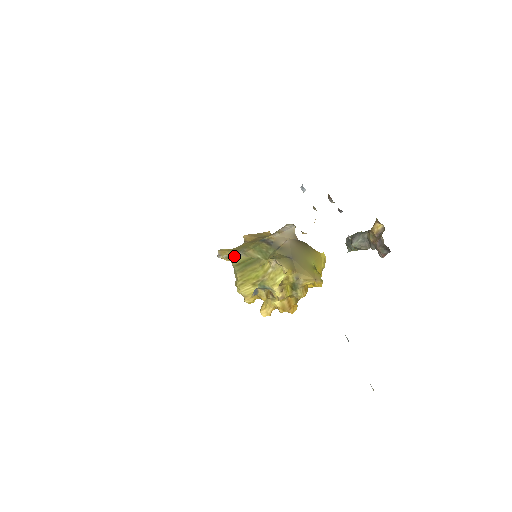
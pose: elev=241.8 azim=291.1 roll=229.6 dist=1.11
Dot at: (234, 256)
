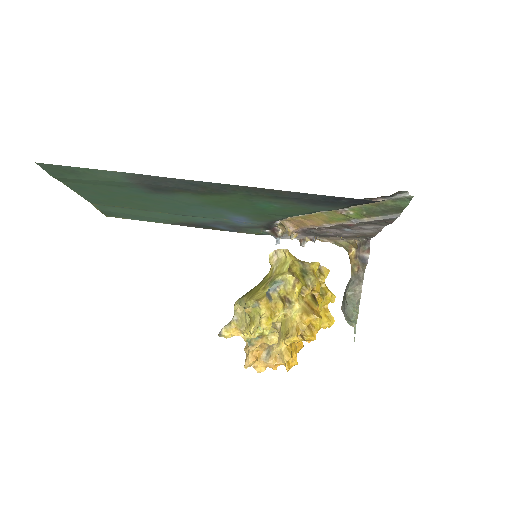
Dot at: occluded
